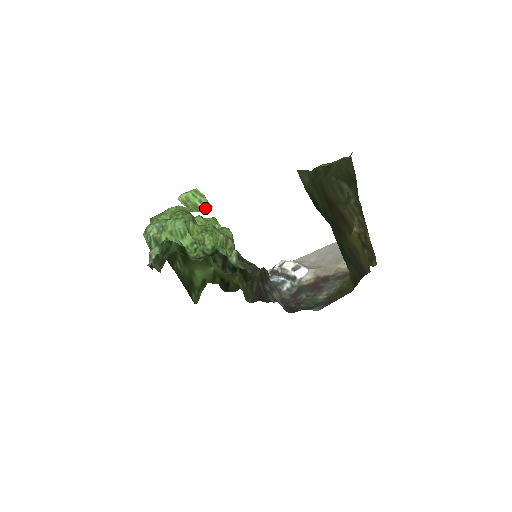
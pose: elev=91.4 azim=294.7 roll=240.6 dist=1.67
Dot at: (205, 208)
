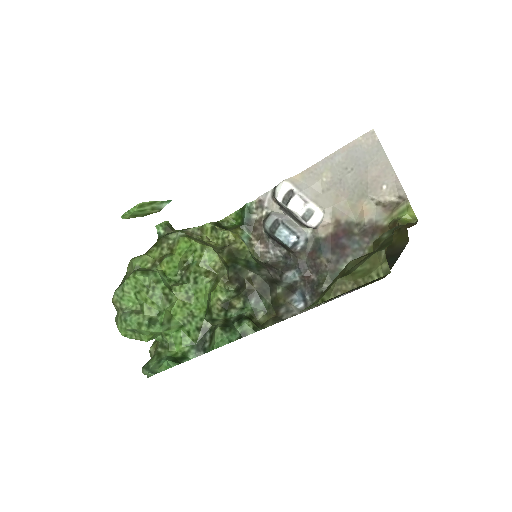
Dot at: (163, 207)
